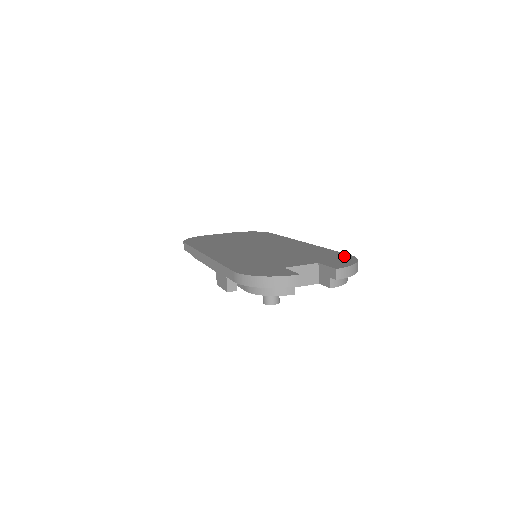
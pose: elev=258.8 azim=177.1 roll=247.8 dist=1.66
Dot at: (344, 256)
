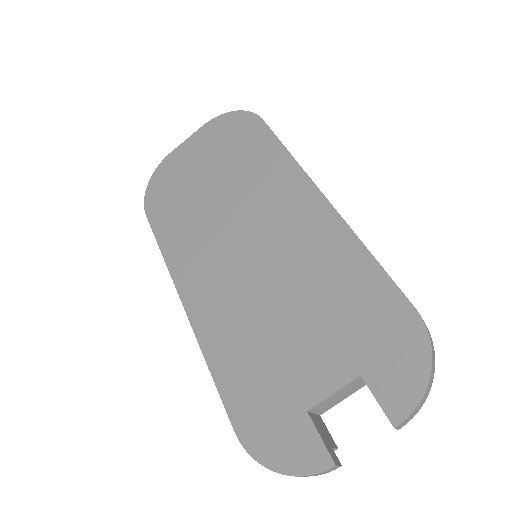
Dot at: (404, 321)
